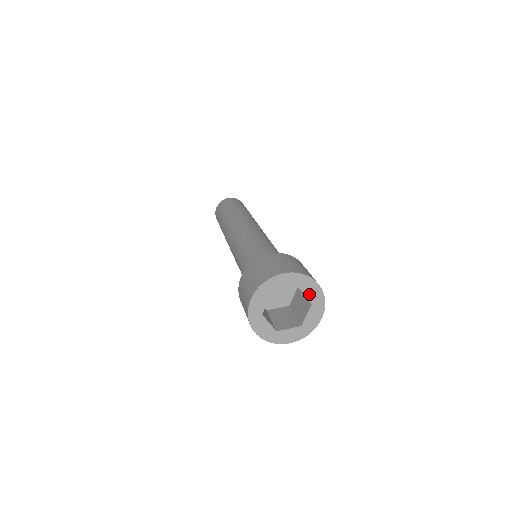
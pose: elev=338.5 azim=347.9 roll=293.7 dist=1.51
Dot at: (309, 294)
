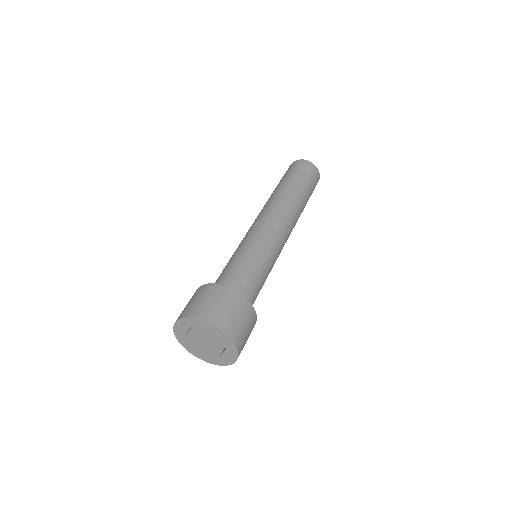
Dot at: (226, 355)
